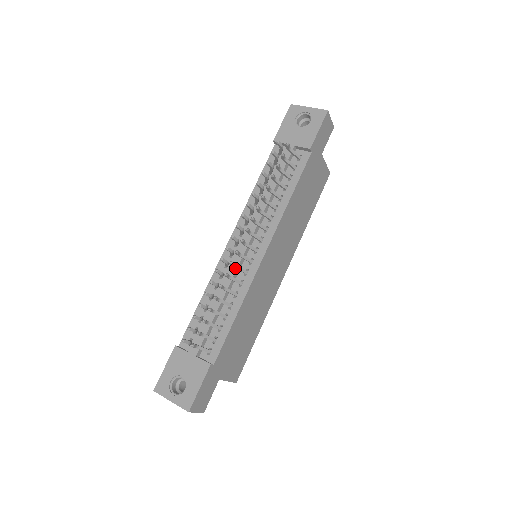
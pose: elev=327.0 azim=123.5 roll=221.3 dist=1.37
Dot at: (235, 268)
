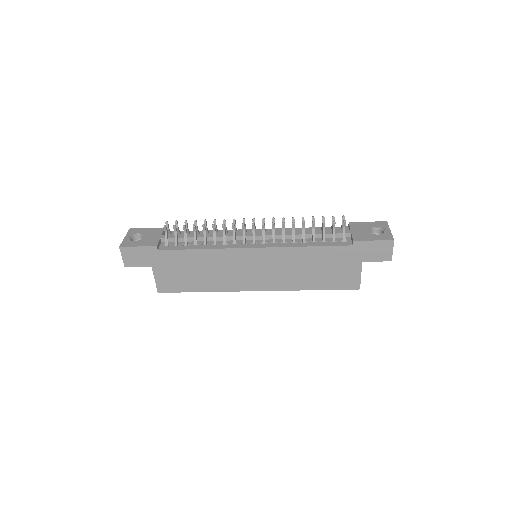
Dot at: occluded
